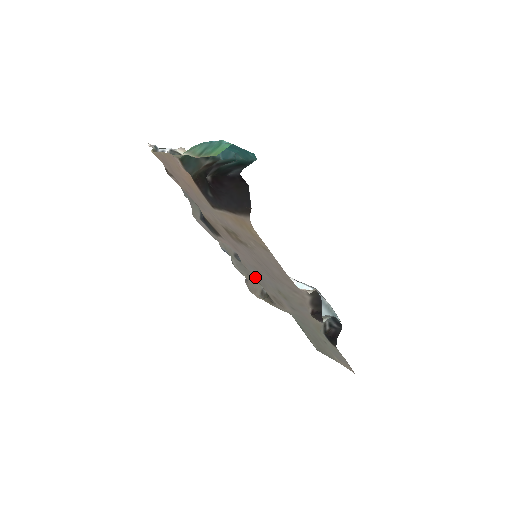
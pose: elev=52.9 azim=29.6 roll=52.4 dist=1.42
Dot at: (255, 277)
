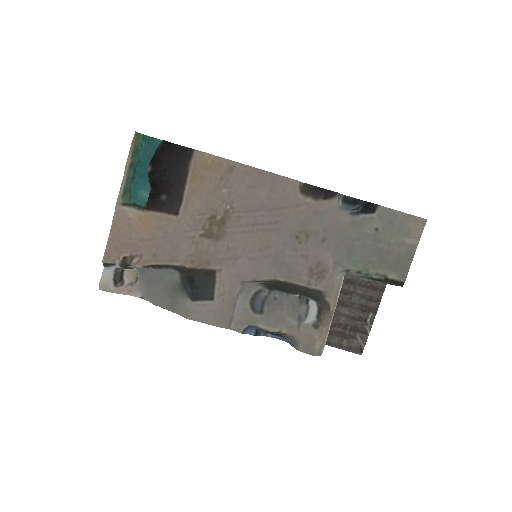
Dot at: (278, 276)
